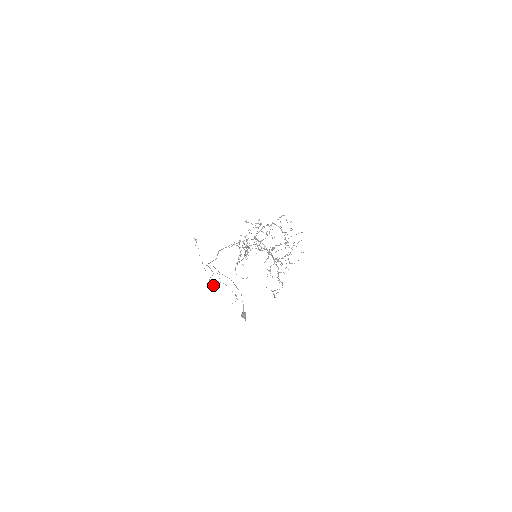
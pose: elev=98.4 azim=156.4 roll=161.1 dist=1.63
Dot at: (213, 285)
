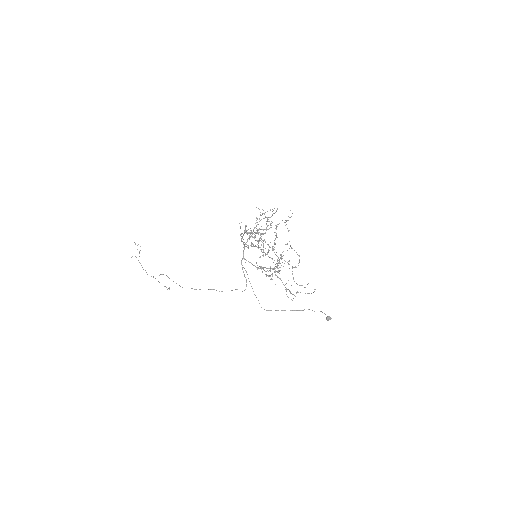
Dot at: (146, 272)
